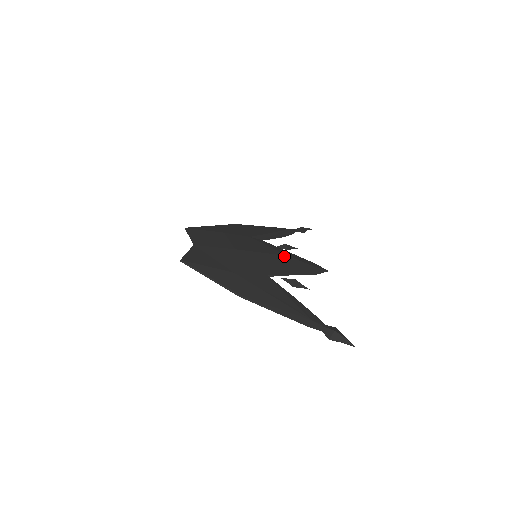
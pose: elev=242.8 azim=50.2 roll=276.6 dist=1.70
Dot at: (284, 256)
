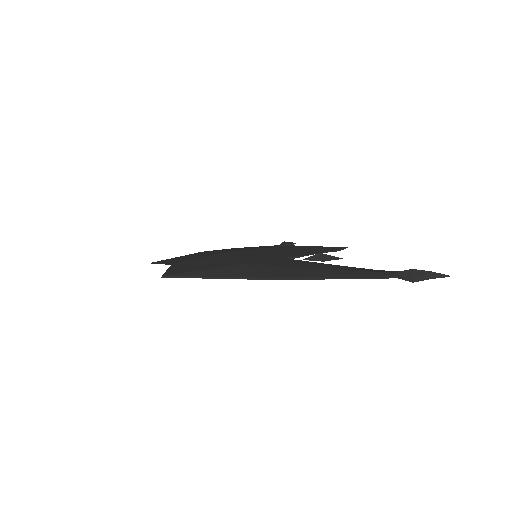
Dot at: (289, 246)
